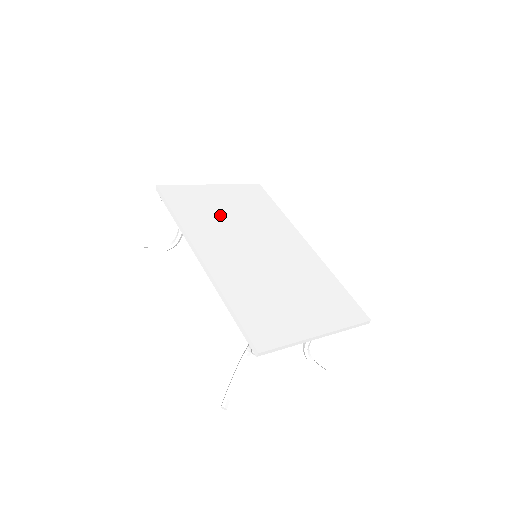
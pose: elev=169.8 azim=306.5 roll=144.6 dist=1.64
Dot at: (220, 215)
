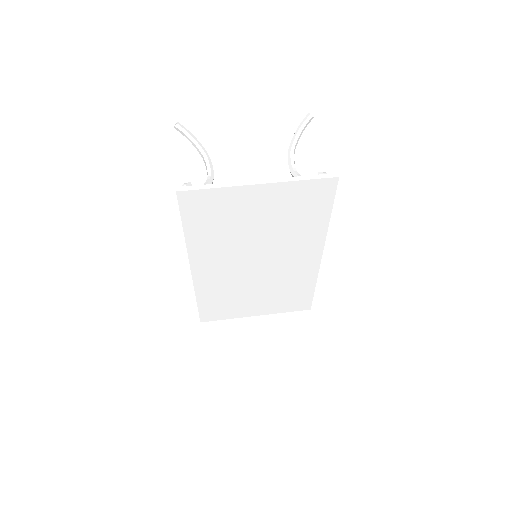
Dot at: (239, 229)
